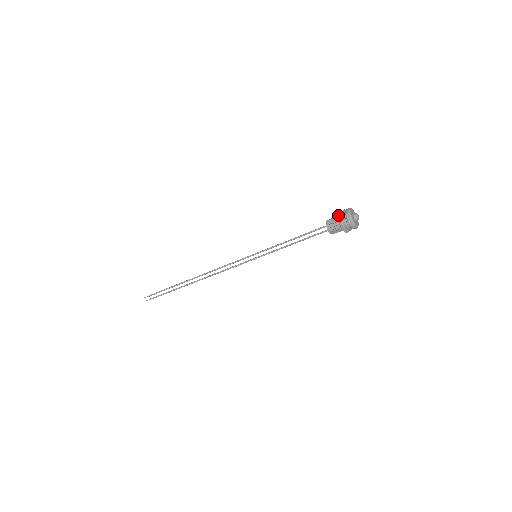
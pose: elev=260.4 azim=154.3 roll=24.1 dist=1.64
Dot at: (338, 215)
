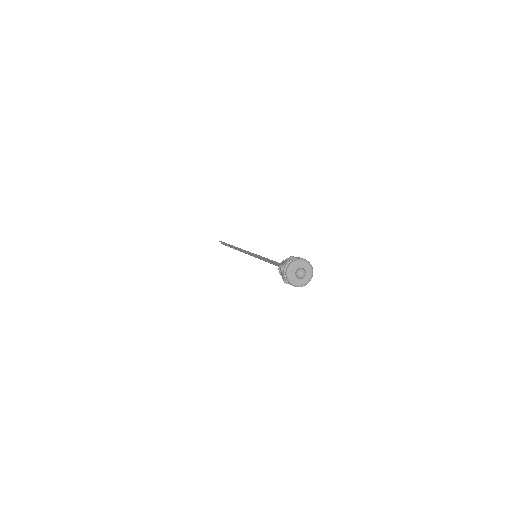
Dot at: (280, 270)
